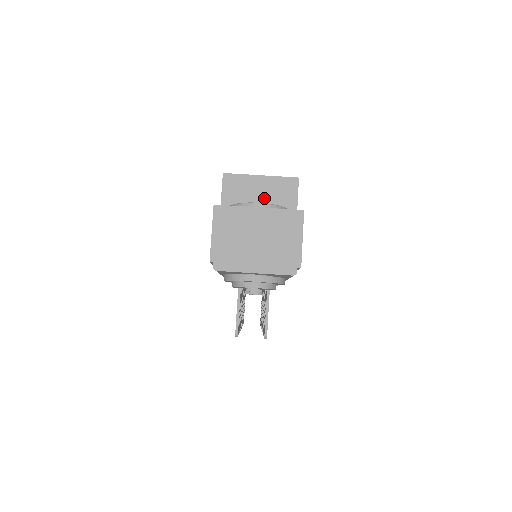
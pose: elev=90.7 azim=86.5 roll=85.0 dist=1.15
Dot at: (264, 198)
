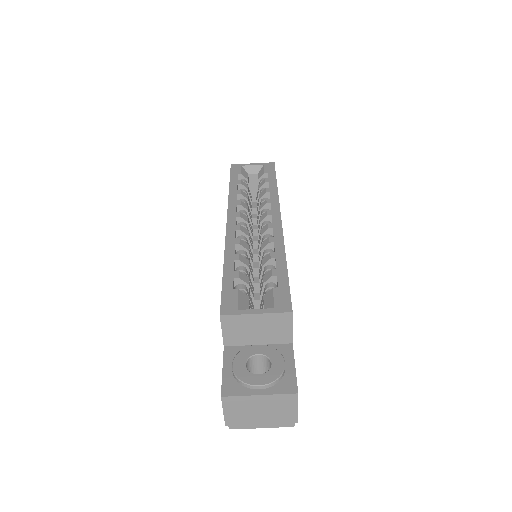
Dot at: (261, 329)
